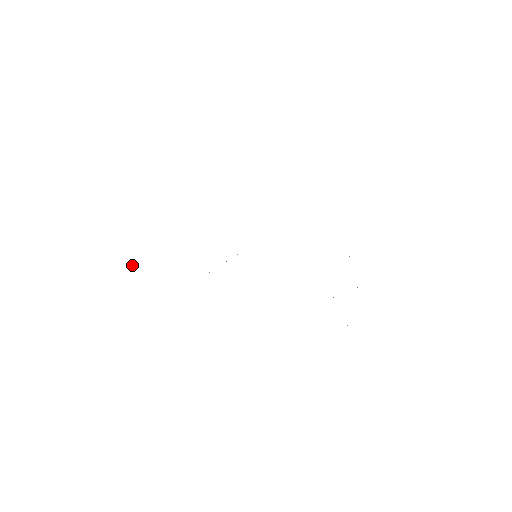
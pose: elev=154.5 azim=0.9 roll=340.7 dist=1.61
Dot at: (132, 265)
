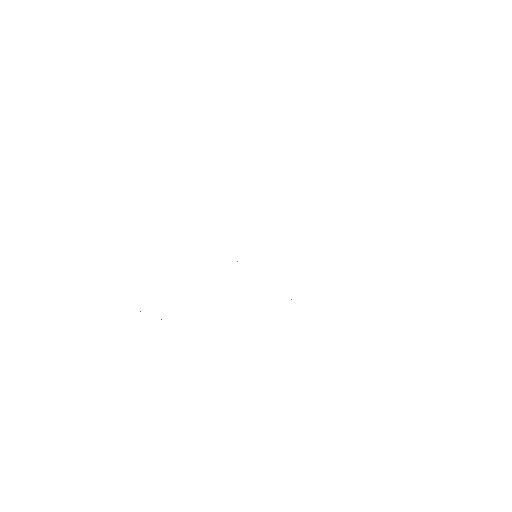
Dot at: occluded
